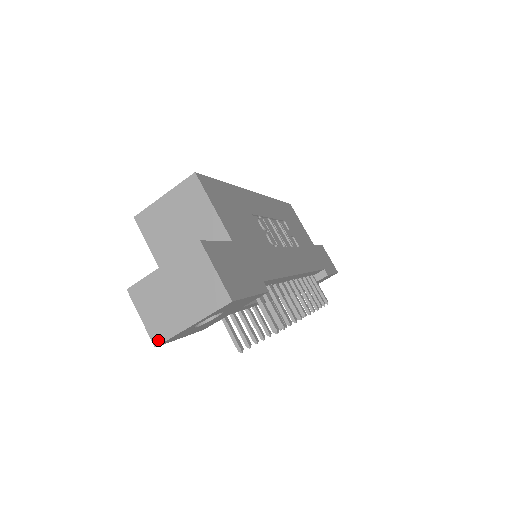
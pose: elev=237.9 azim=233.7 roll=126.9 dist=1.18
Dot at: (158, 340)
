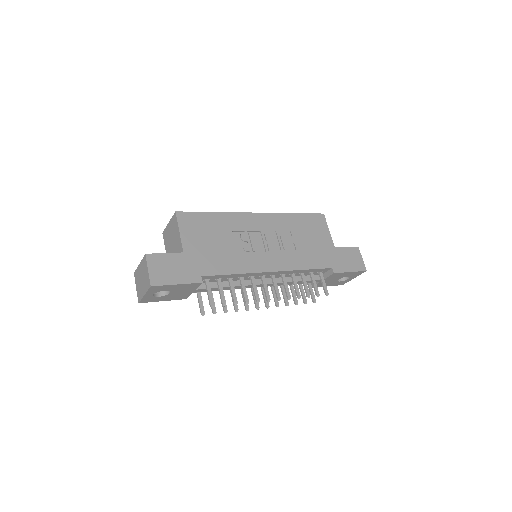
Dot at: (139, 300)
